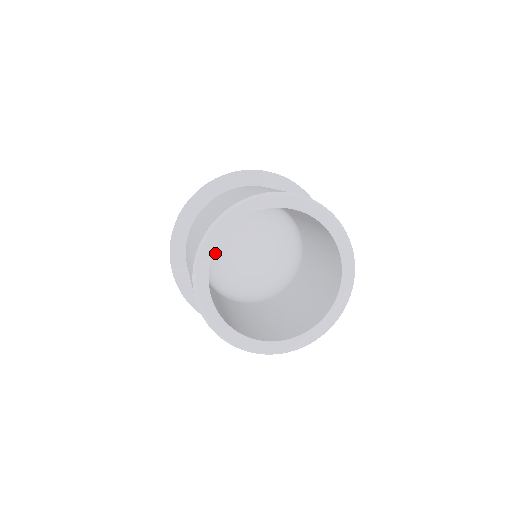
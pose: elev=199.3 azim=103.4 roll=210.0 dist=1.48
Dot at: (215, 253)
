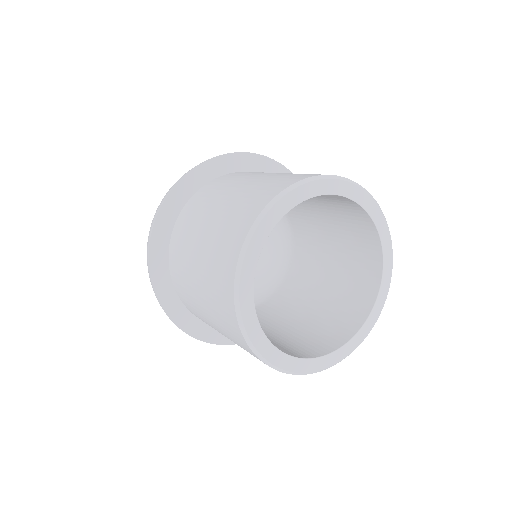
Dot at: occluded
